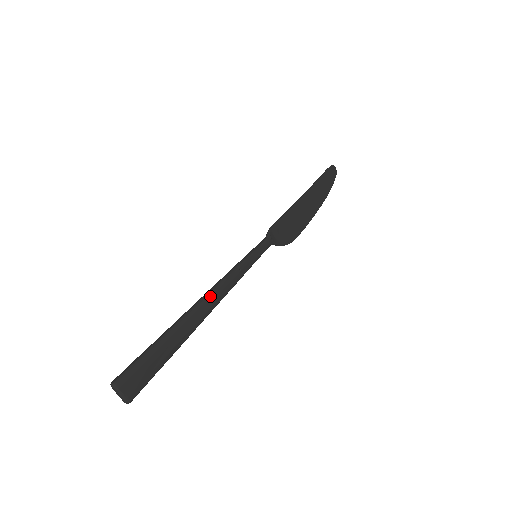
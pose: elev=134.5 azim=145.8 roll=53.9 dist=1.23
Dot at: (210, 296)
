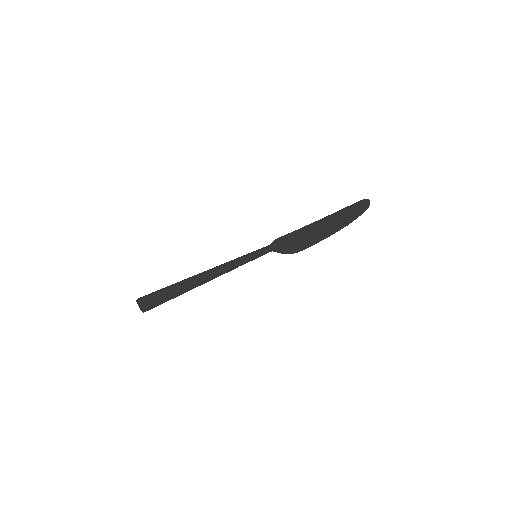
Dot at: (209, 273)
